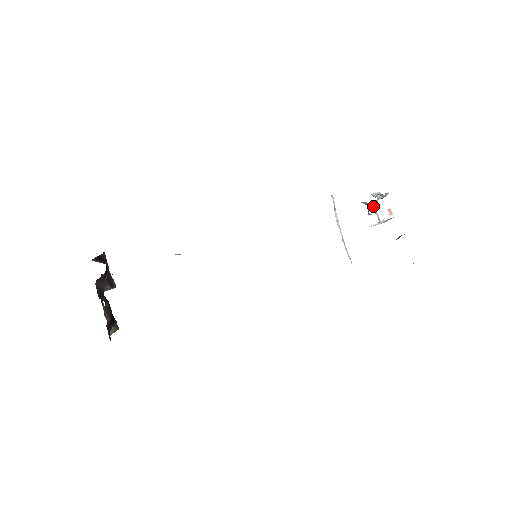
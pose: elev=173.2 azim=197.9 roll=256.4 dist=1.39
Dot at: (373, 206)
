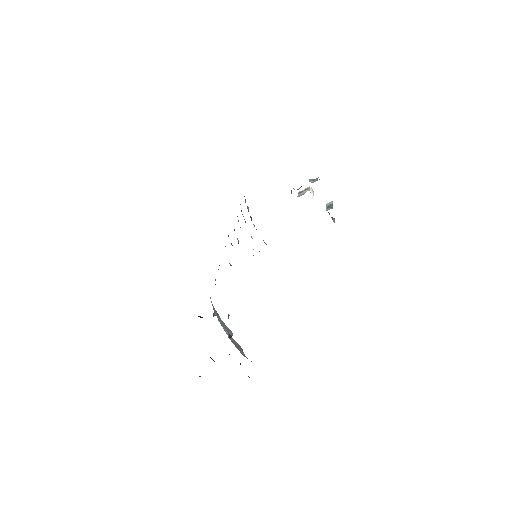
Dot at: occluded
